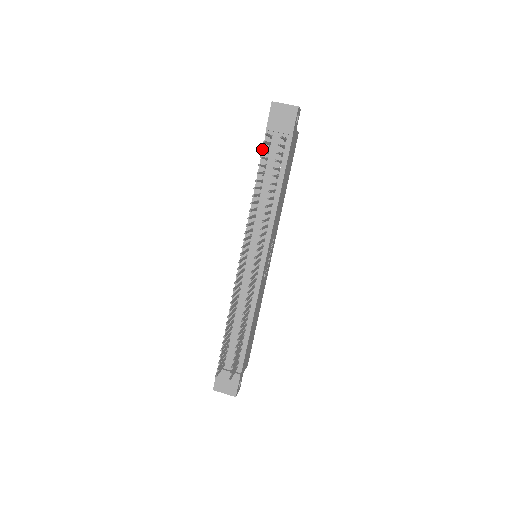
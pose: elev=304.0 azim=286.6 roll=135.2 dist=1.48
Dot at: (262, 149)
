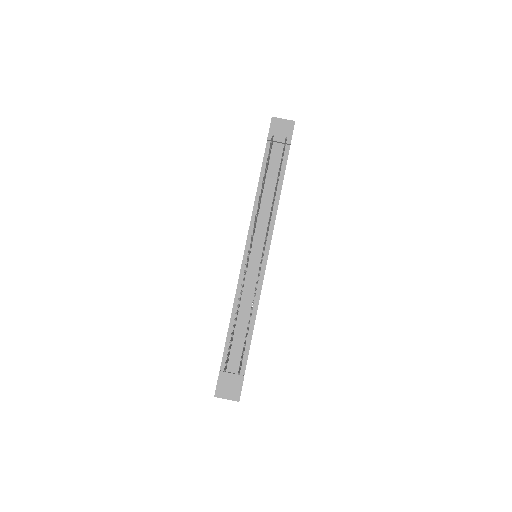
Dot at: (270, 148)
